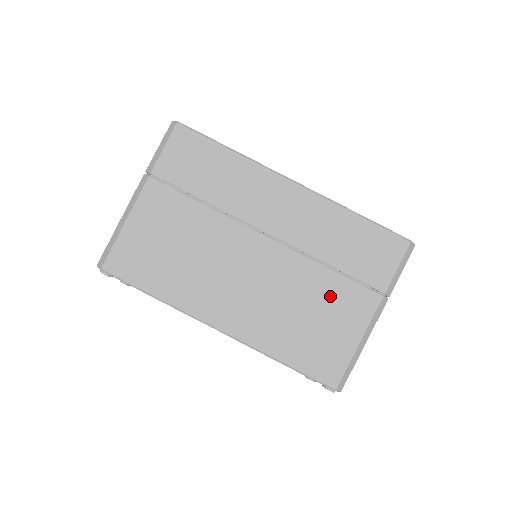
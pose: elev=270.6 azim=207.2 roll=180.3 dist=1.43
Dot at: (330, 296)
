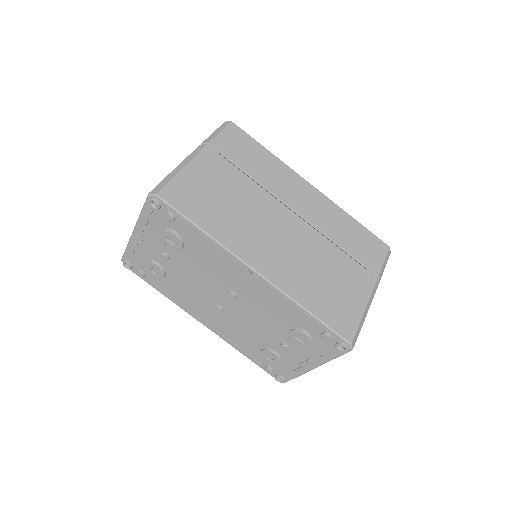
Dot at: (342, 268)
